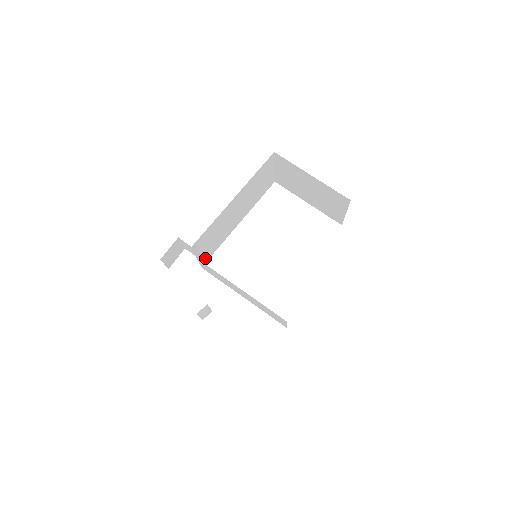
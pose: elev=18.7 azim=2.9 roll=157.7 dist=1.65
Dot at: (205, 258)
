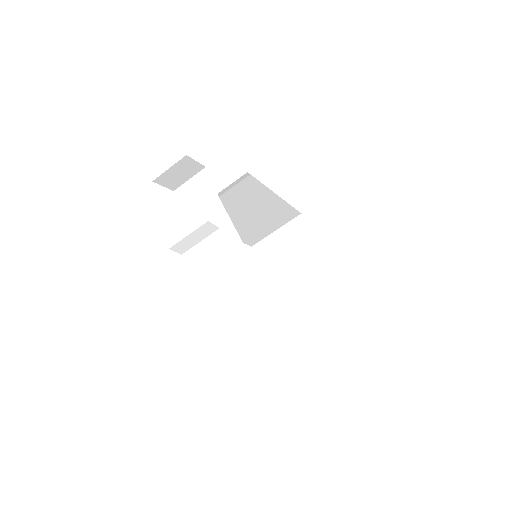
Dot at: occluded
